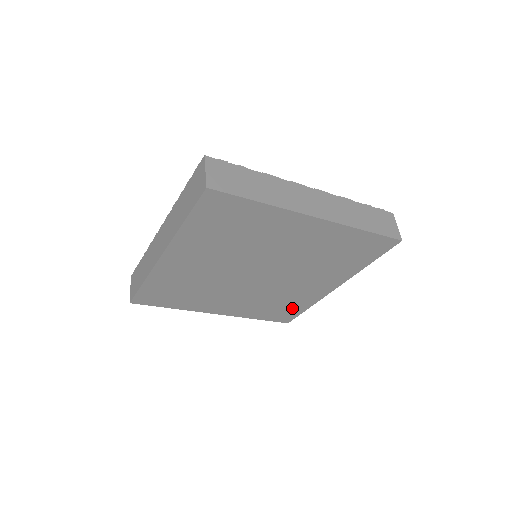
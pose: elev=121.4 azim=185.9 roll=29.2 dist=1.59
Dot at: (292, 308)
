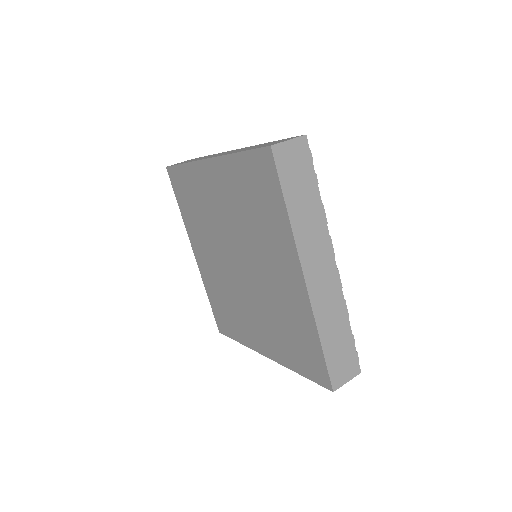
Dot at: (231, 325)
